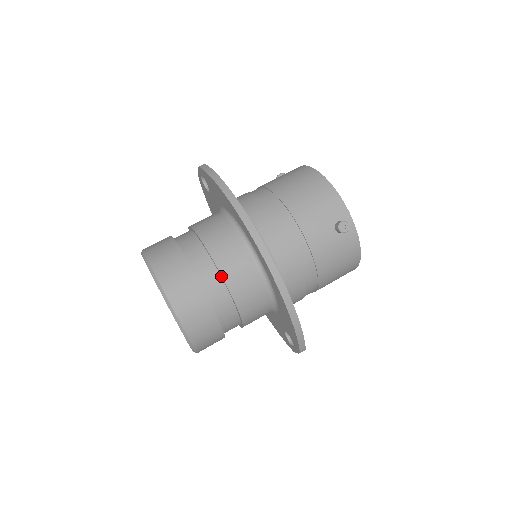
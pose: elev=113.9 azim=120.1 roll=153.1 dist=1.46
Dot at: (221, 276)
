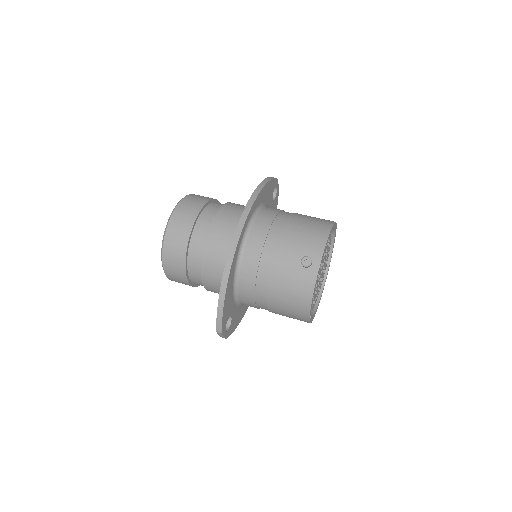
Dot at: (209, 230)
